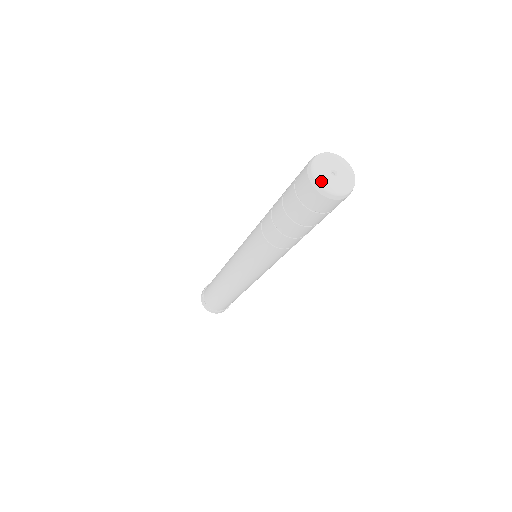
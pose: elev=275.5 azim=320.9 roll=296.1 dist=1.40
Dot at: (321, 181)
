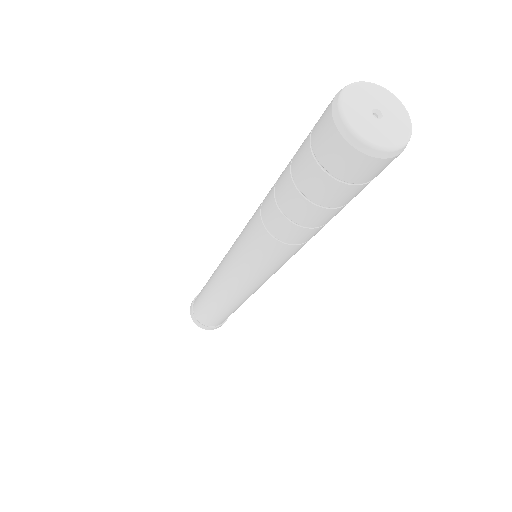
Dot at: (371, 138)
